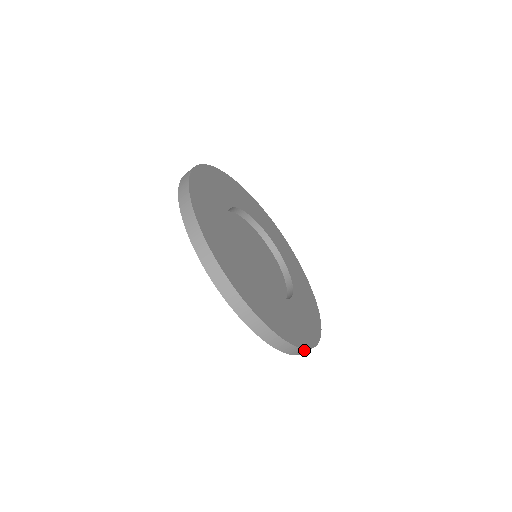
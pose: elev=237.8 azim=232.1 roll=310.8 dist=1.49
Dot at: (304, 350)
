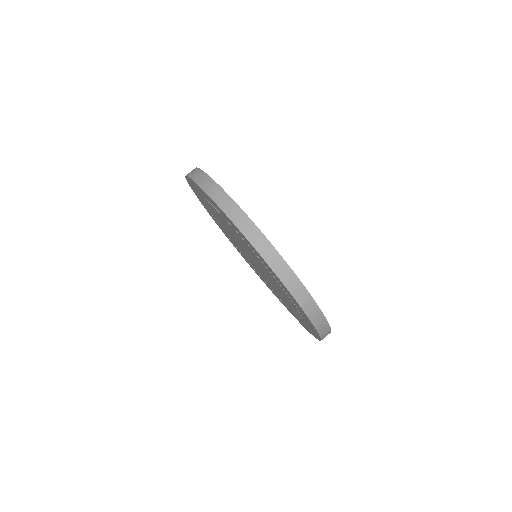
Dot at: occluded
